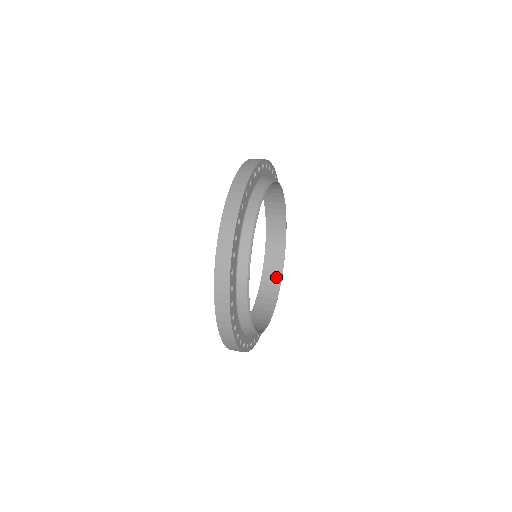
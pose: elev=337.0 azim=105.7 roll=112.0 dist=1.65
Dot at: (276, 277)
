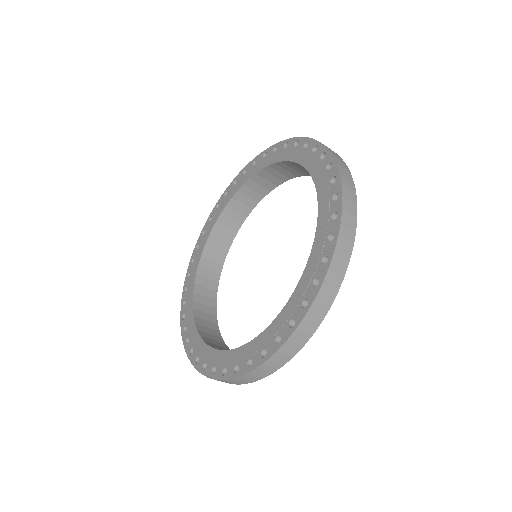
Dot at: (210, 313)
